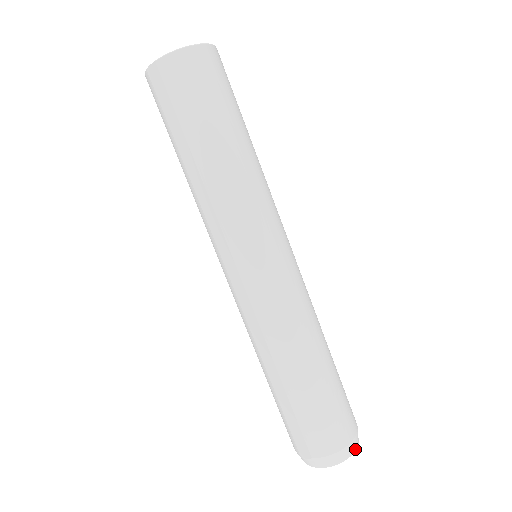
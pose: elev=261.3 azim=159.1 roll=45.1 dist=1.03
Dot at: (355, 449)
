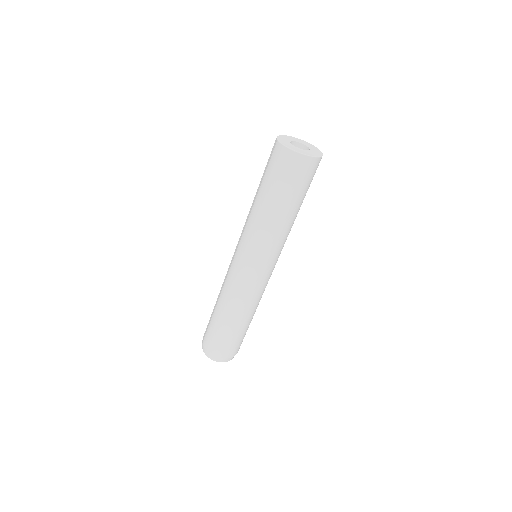
Dot at: (219, 361)
